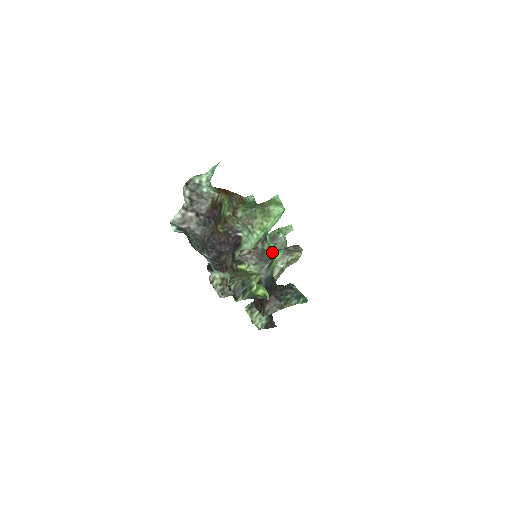
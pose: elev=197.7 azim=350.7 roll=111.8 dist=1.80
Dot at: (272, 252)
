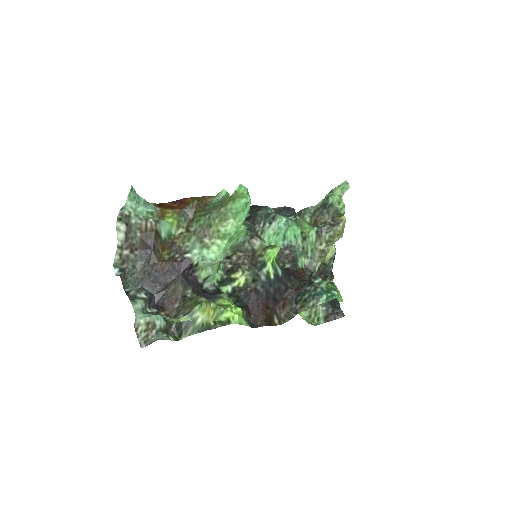
Dot at: (264, 251)
